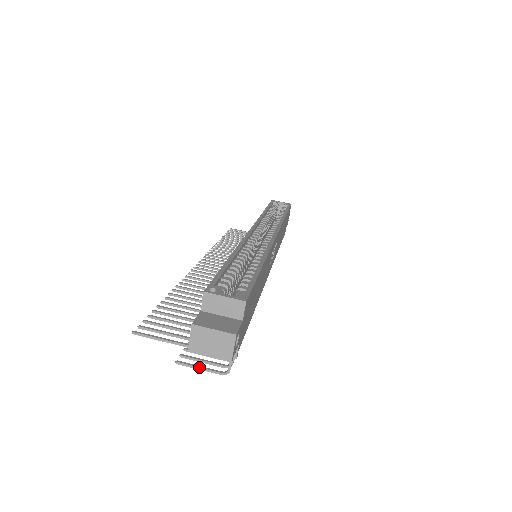
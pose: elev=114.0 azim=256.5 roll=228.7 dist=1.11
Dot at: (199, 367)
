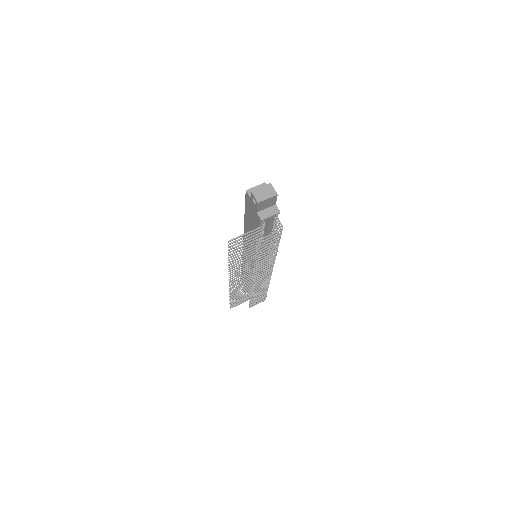
Dot at: (269, 235)
